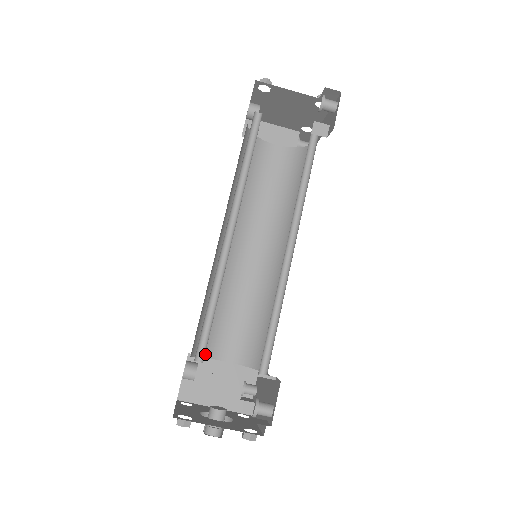
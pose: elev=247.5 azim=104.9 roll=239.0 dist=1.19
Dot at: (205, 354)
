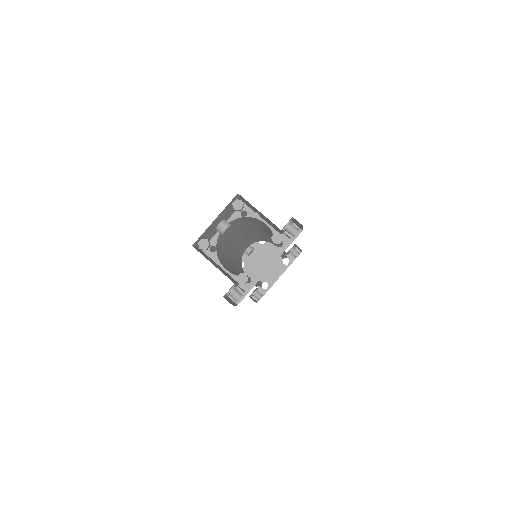
Dot at: (217, 253)
